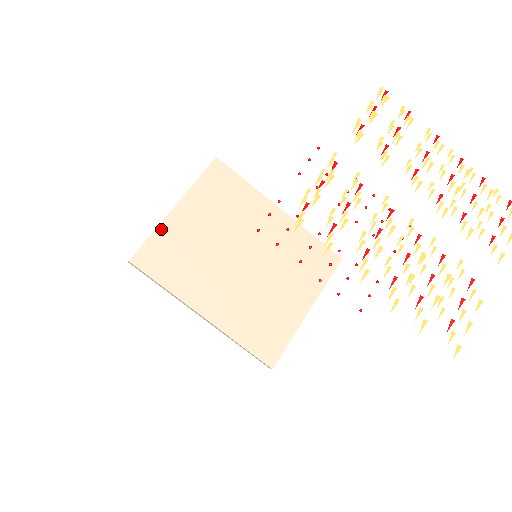
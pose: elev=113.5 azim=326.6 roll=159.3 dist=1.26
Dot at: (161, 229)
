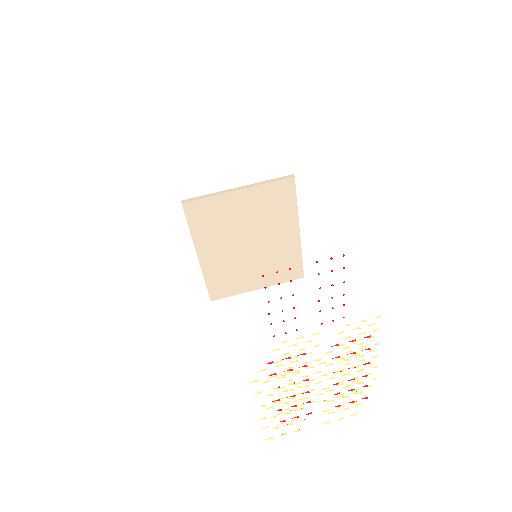
Dot at: (218, 198)
